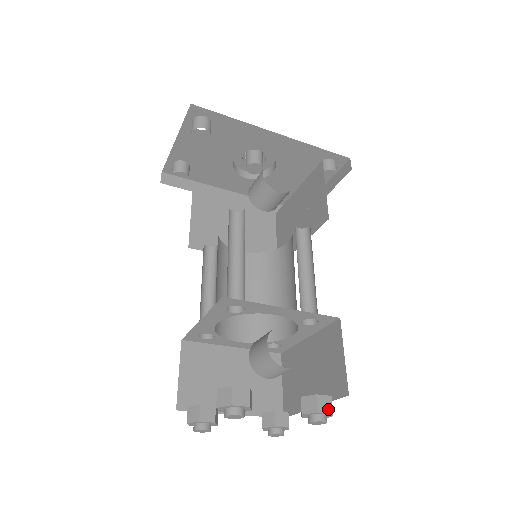
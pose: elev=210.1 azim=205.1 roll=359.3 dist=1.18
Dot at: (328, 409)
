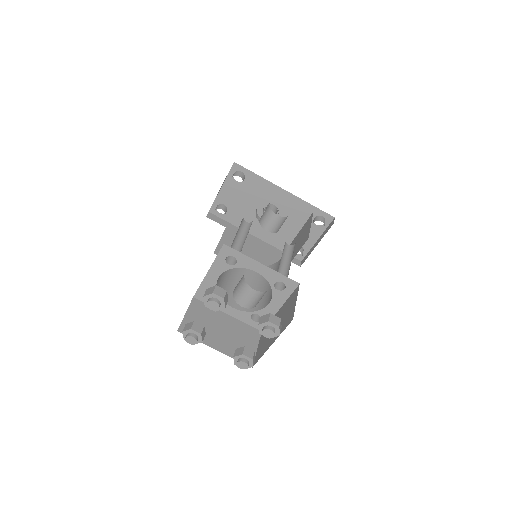
Dot at: (276, 323)
